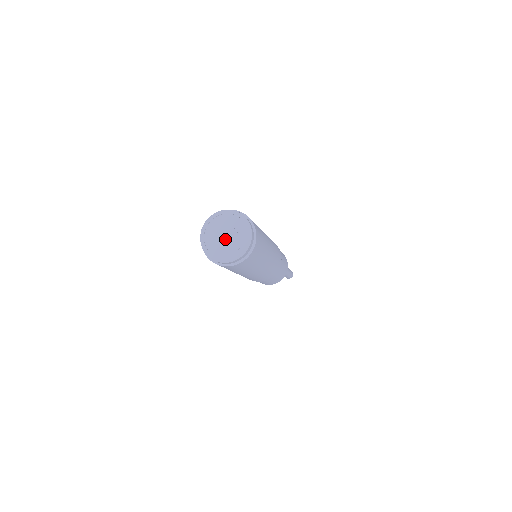
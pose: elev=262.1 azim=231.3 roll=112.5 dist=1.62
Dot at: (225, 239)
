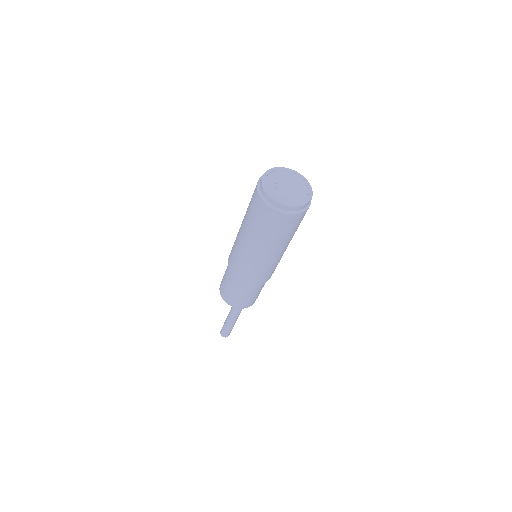
Dot at: (285, 187)
